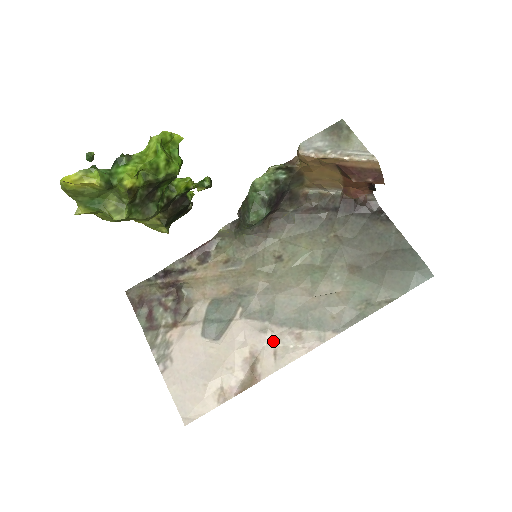
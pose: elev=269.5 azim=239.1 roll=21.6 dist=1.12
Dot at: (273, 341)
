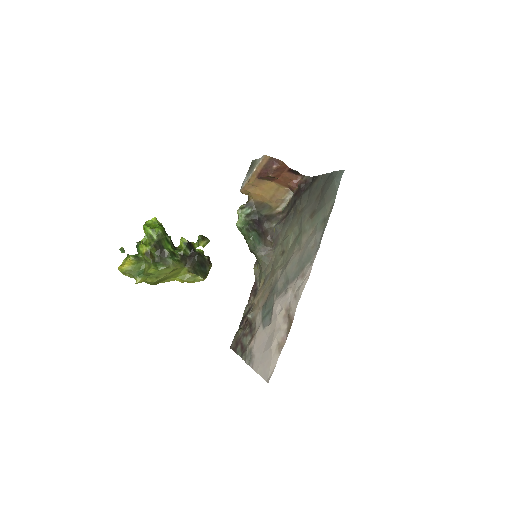
Dot at: (293, 292)
